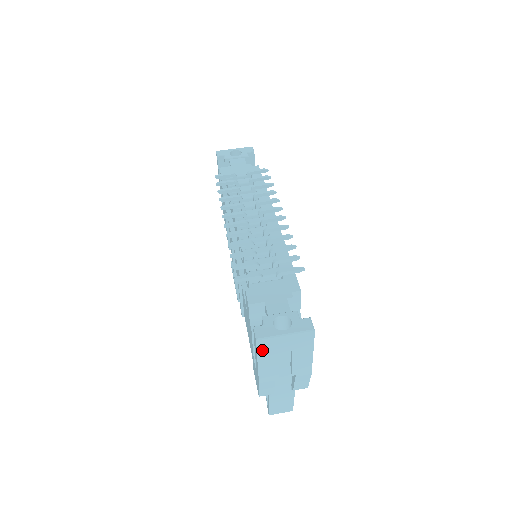
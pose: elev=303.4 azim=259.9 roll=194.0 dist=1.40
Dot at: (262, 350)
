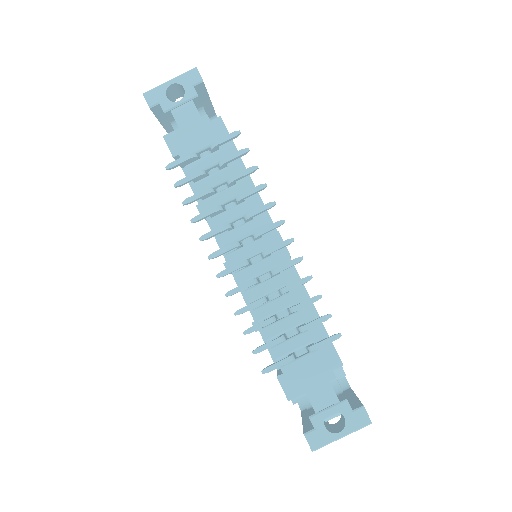
Dot at: occluded
